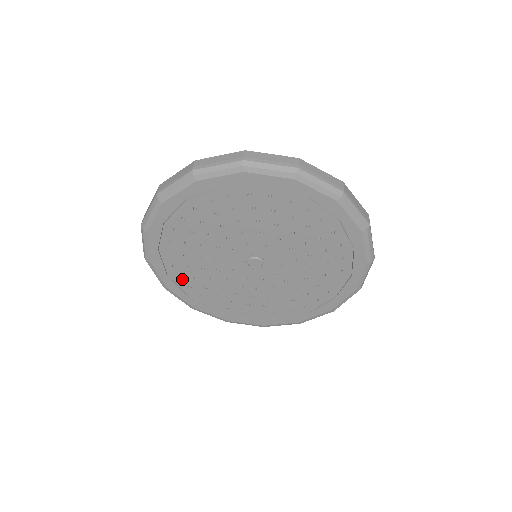
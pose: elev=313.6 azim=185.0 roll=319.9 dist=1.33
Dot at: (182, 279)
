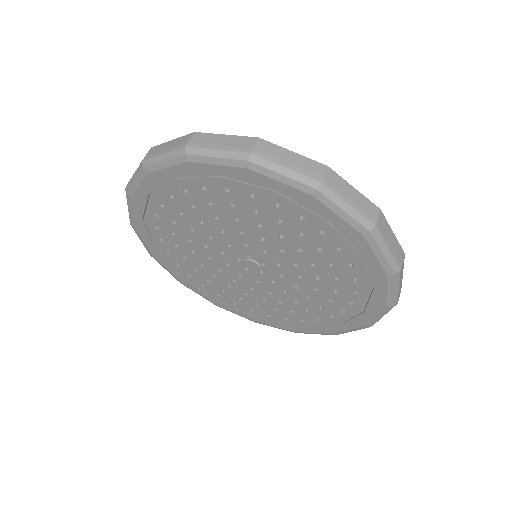
Dot at: (169, 254)
